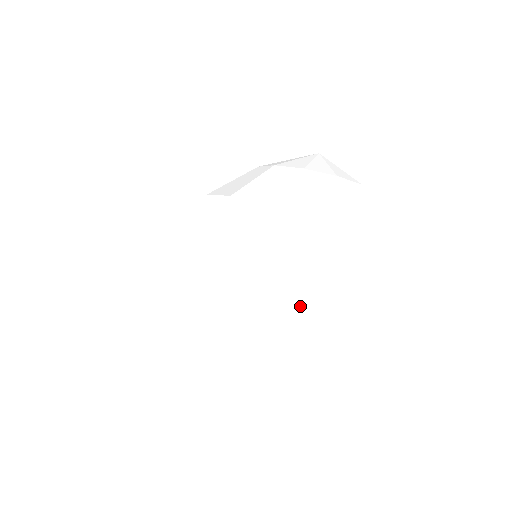
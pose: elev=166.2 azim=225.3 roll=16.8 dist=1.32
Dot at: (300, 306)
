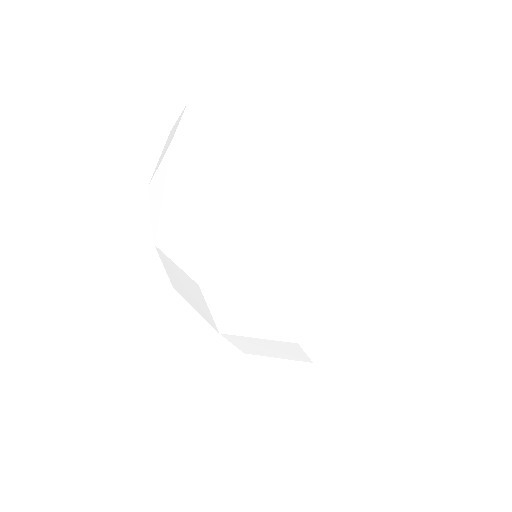
Dot at: (345, 335)
